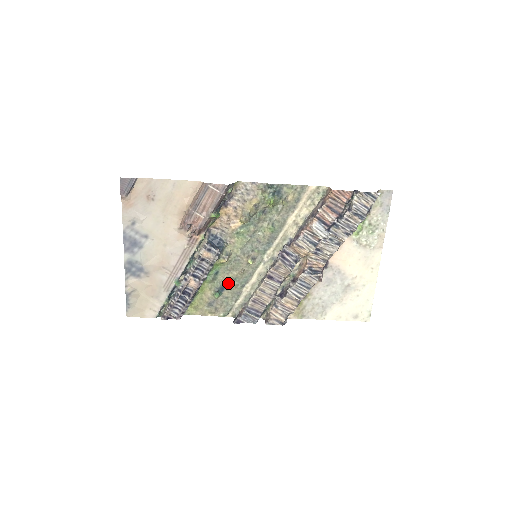
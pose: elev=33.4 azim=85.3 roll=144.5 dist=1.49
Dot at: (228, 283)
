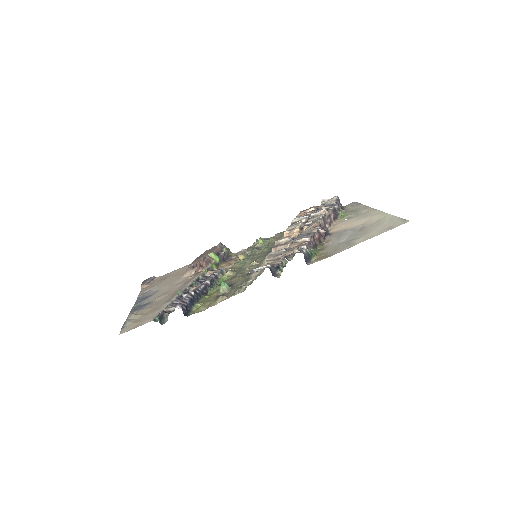
Dot at: (236, 282)
